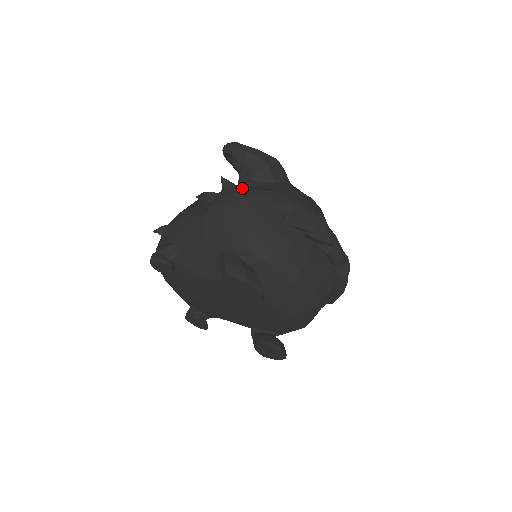
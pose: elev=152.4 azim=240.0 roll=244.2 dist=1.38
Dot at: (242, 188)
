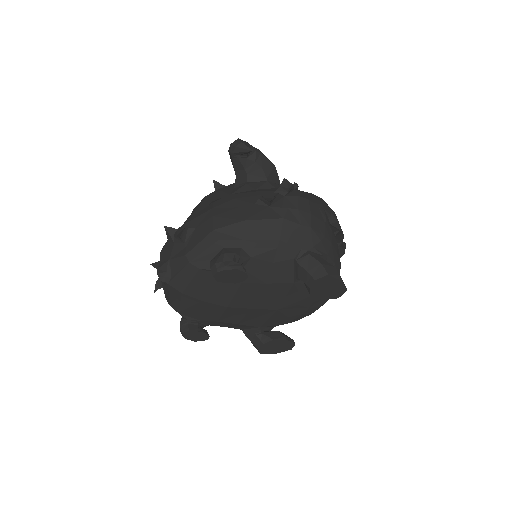
Dot at: (296, 191)
